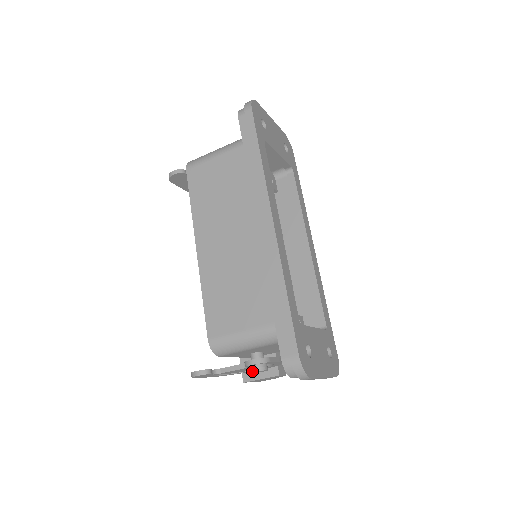
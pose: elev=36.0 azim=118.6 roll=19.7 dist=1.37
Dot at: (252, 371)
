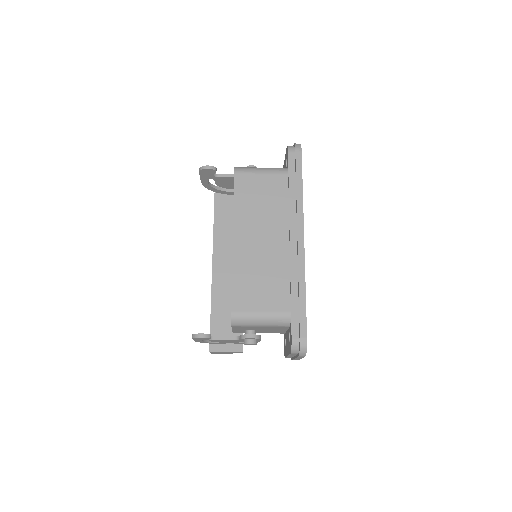
Dot at: (247, 343)
